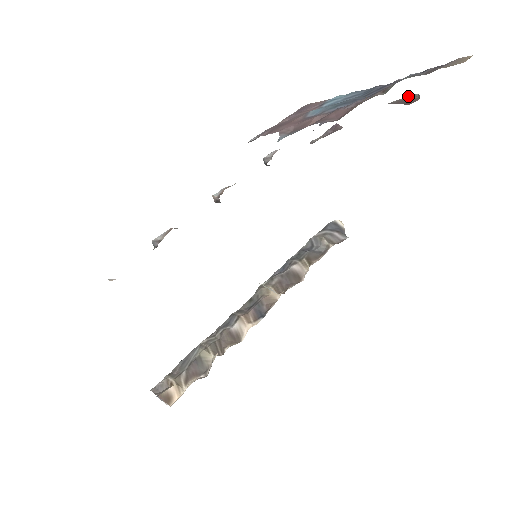
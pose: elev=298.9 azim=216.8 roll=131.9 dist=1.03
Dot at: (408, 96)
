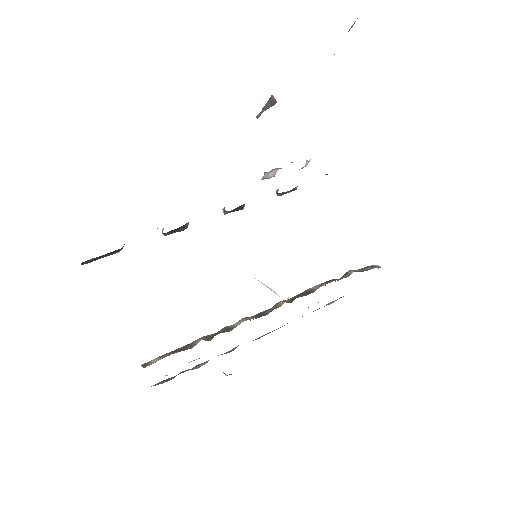
Dot at: occluded
